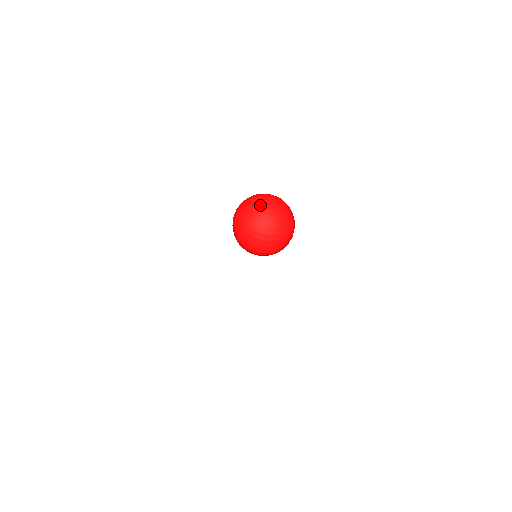
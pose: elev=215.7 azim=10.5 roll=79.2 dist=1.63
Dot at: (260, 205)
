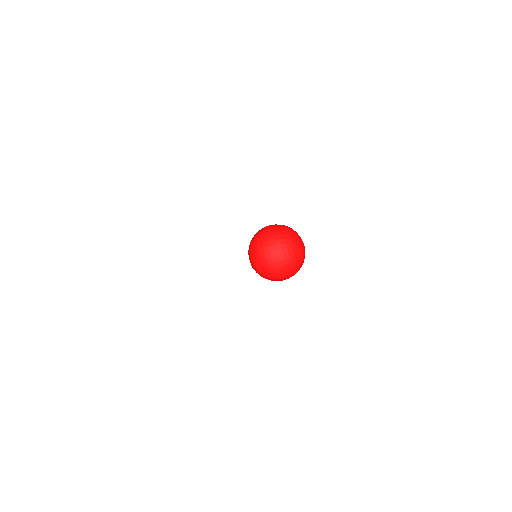
Dot at: occluded
